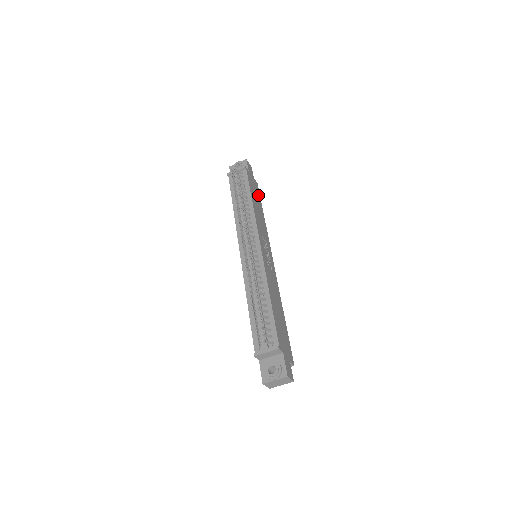
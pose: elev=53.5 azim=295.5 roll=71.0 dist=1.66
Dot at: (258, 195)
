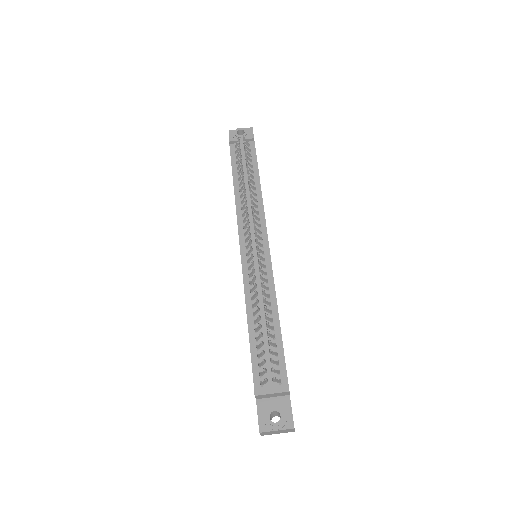
Dot at: occluded
